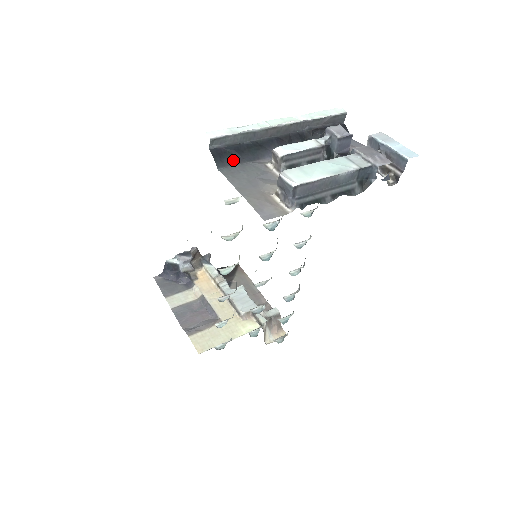
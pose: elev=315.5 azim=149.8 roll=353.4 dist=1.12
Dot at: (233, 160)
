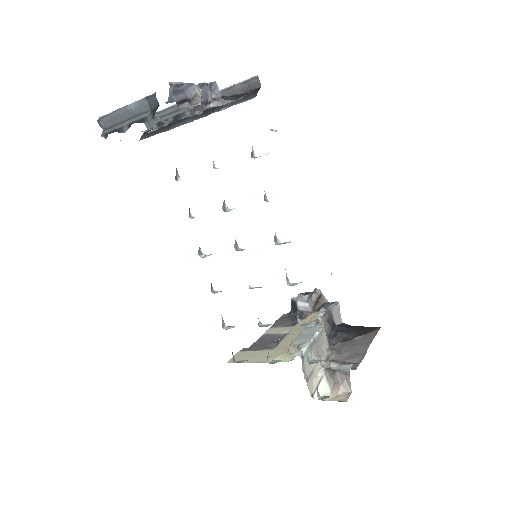
Dot at: (153, 134)
